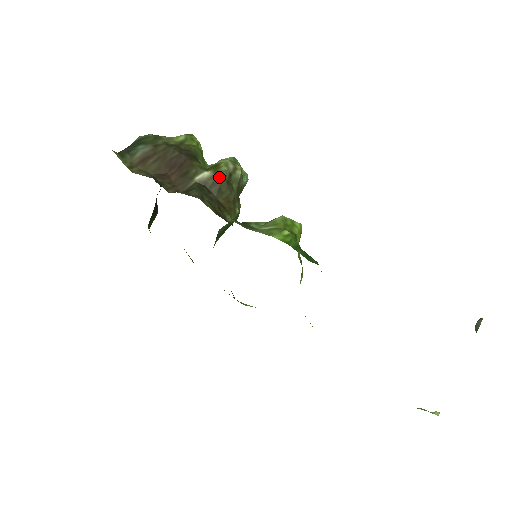
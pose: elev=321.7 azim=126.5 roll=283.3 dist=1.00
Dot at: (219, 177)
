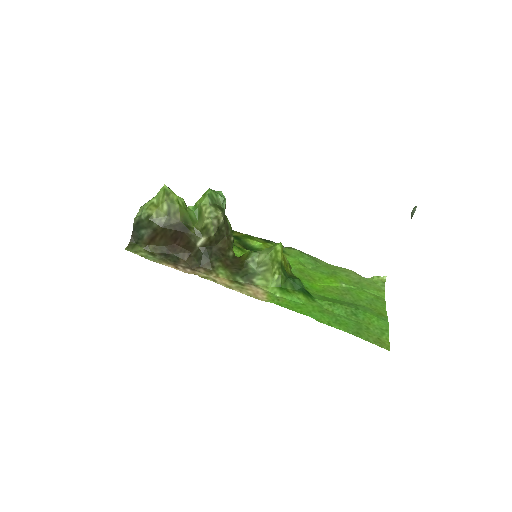
Dot at: (212, 237)
